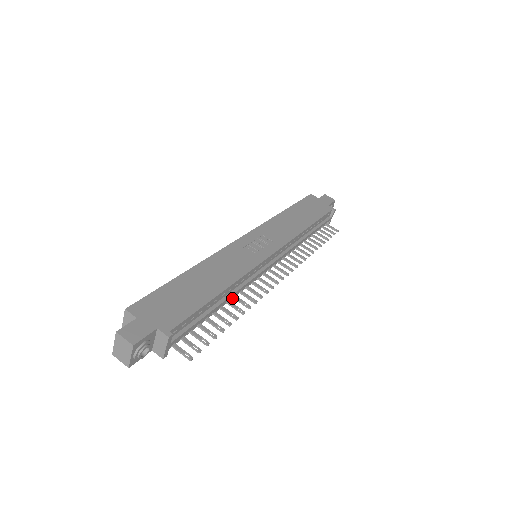
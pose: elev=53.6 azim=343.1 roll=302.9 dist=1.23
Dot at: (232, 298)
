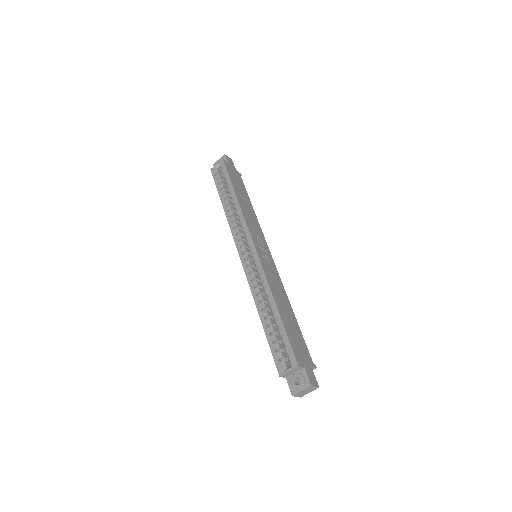
Dot at: occluded
